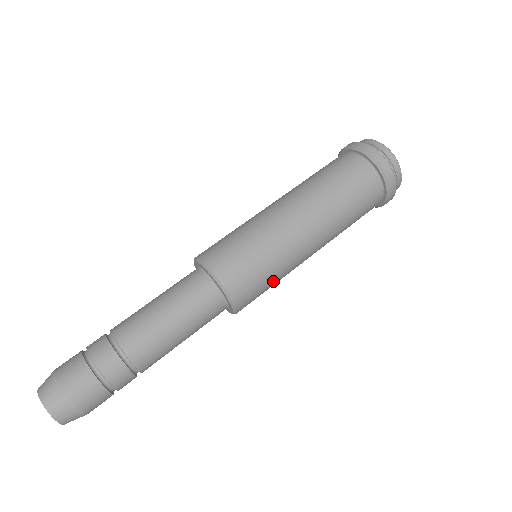
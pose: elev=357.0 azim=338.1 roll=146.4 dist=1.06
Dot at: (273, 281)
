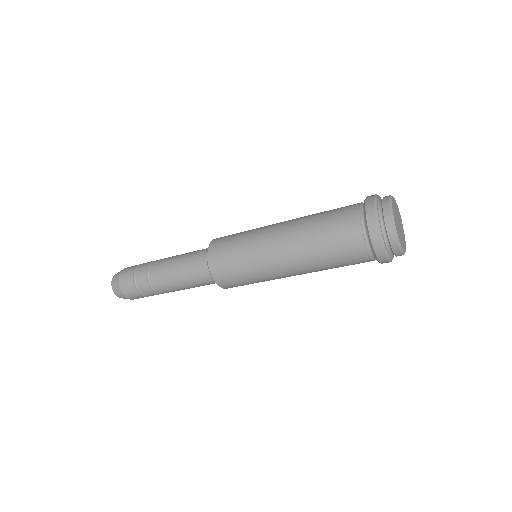
Dot at: (240, 259)
